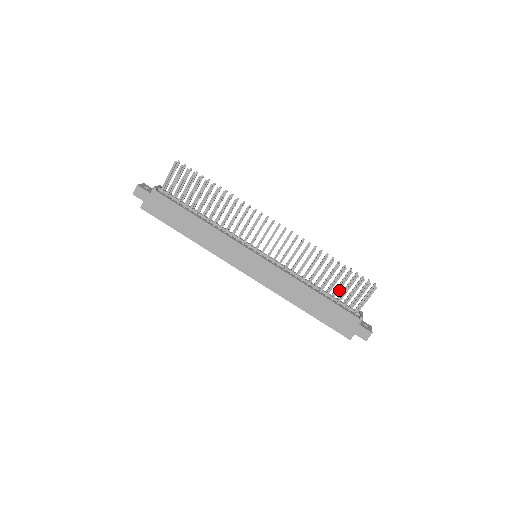
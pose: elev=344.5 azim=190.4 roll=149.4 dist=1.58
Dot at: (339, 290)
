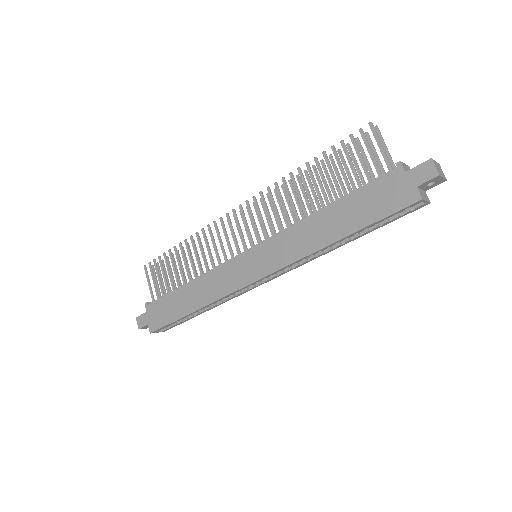
Dot at: (345, 176)
